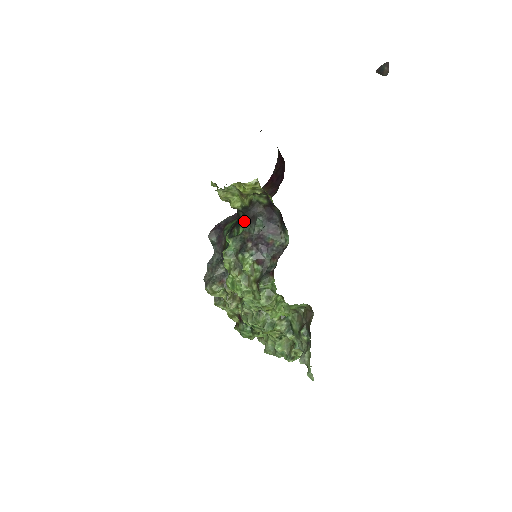
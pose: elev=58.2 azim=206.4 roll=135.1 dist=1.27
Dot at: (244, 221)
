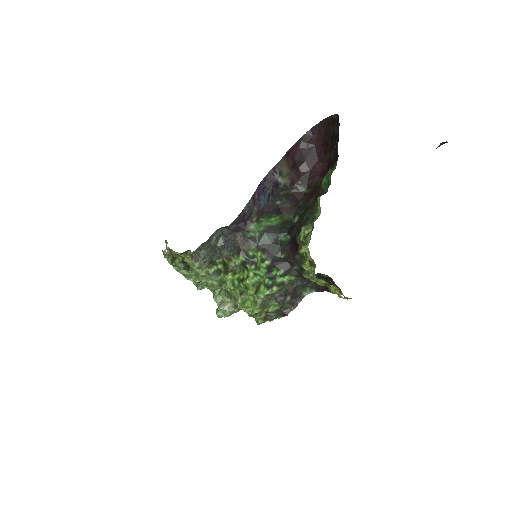
Dot at: (296, 276)
